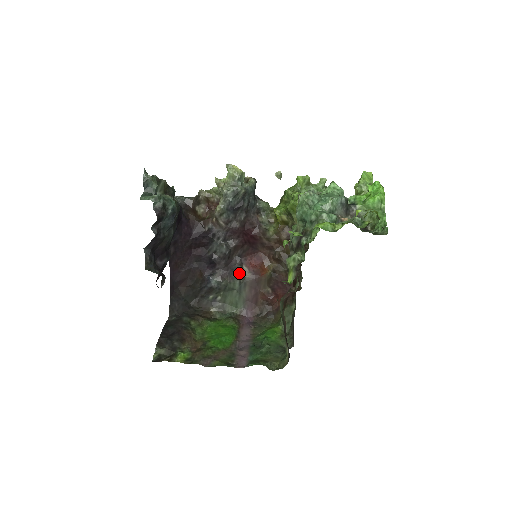
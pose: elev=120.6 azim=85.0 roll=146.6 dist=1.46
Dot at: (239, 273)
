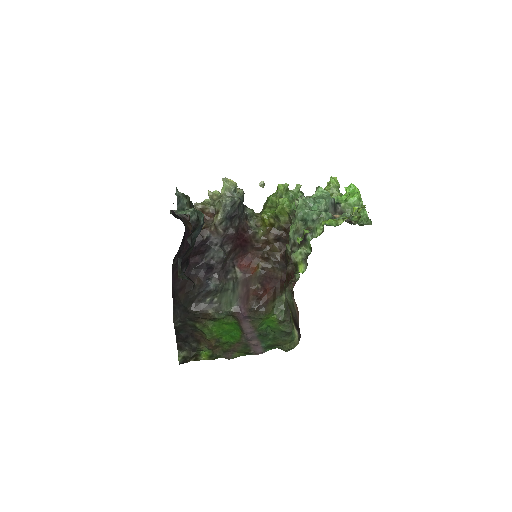
Dot at: (232, 274)
